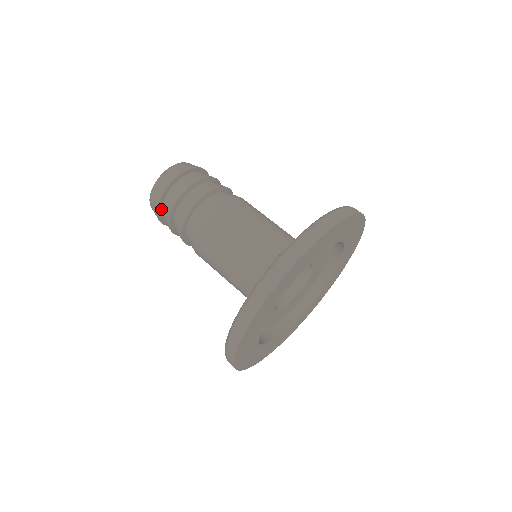
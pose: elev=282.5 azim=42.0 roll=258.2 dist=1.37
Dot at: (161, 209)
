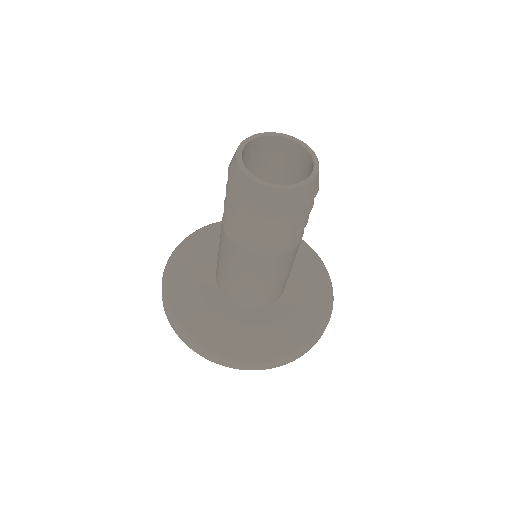
Dot at: occluded
